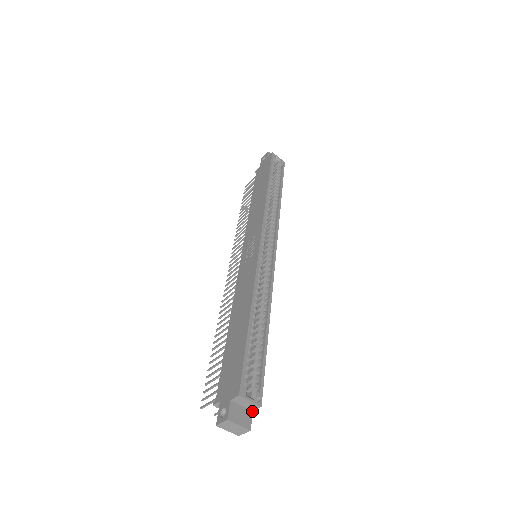
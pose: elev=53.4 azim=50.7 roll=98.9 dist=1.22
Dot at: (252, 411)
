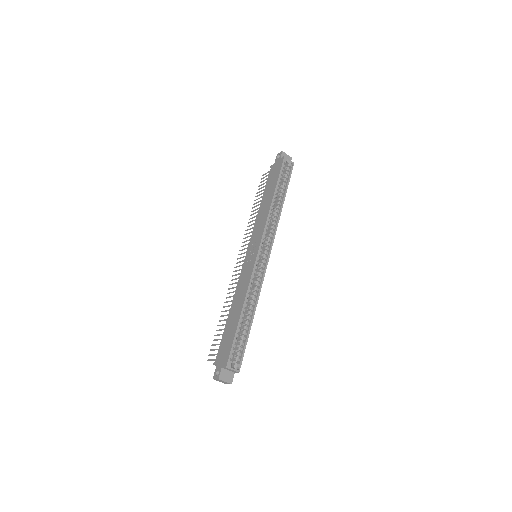
Dot at: (234, 373)
